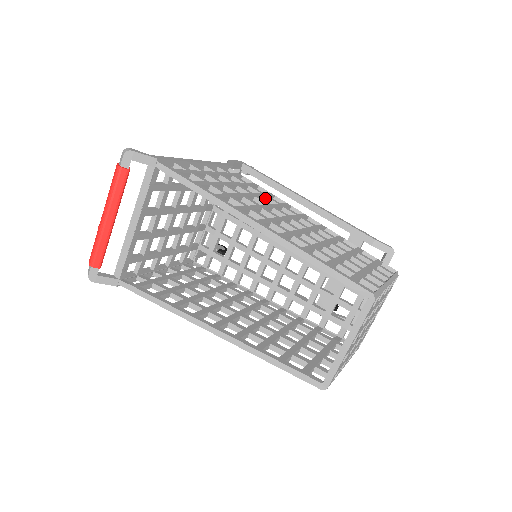
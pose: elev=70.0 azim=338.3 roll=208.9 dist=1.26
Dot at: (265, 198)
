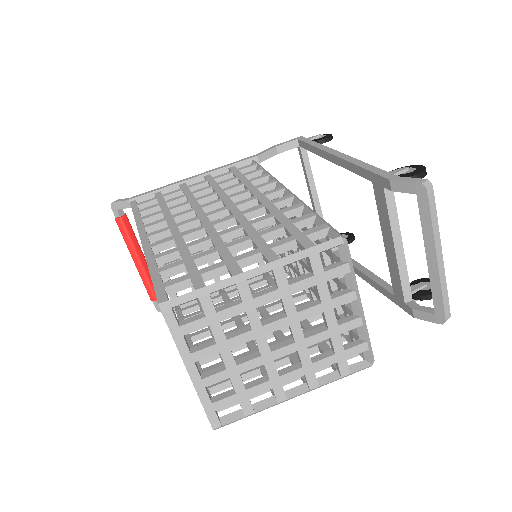
Dot at: (244, 186)
